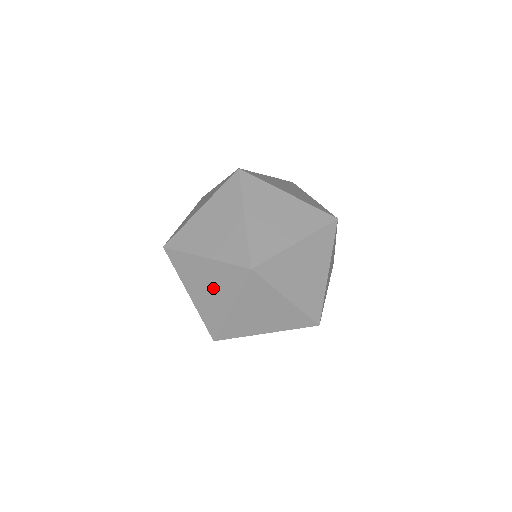
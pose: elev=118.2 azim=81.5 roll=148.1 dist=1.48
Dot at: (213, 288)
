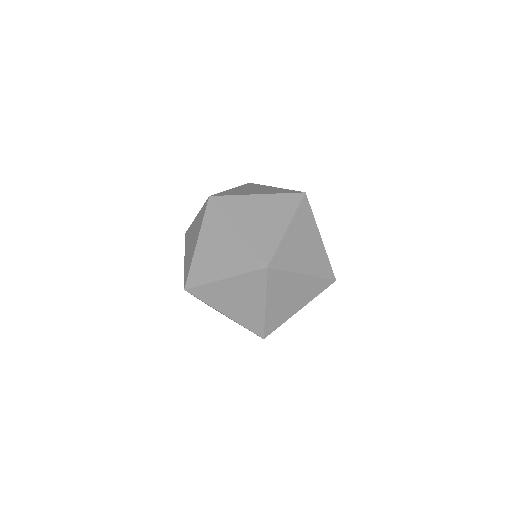
Dot at: (243, 299)
